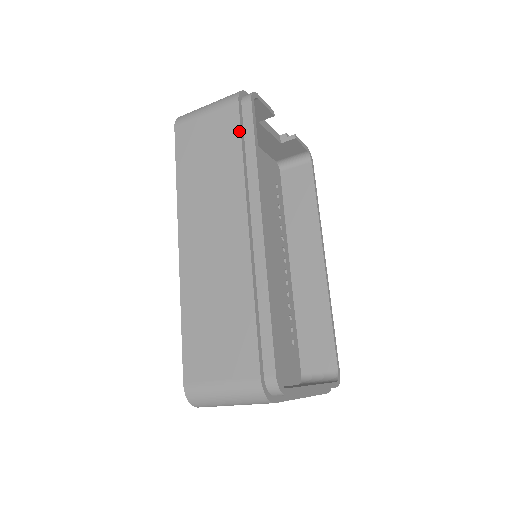
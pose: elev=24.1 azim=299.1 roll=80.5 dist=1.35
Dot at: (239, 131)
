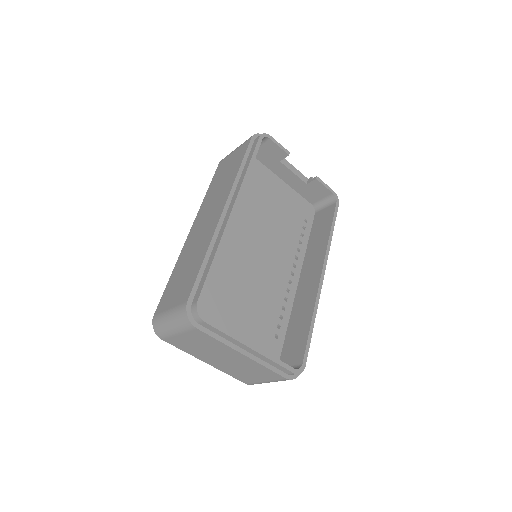
Dot at: (244, 154)
